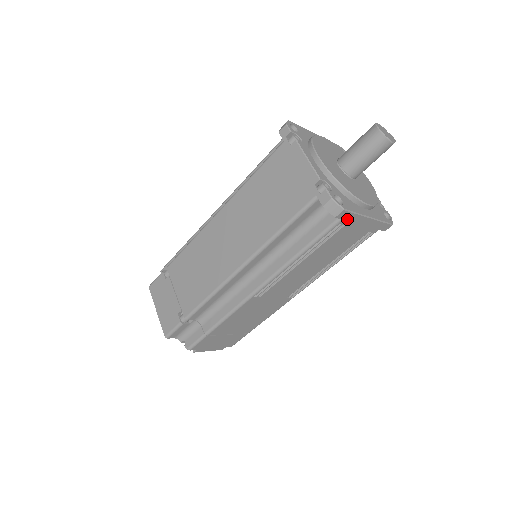
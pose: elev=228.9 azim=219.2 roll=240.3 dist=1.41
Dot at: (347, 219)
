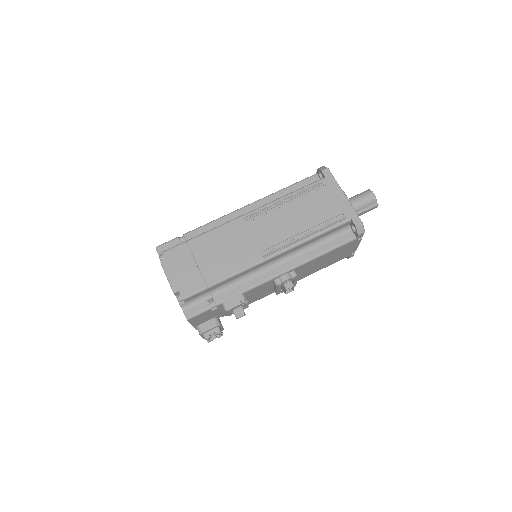
Dot at: (329, 181)
